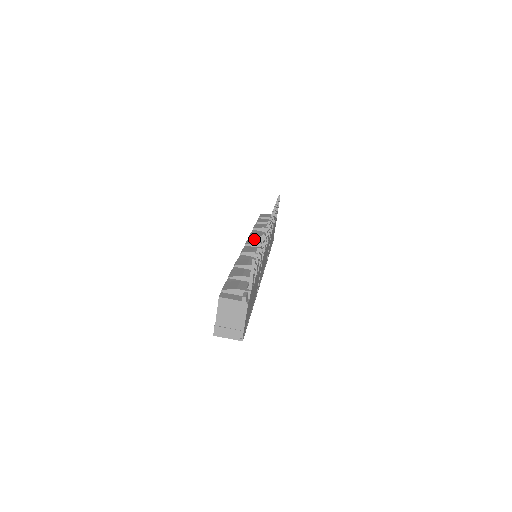
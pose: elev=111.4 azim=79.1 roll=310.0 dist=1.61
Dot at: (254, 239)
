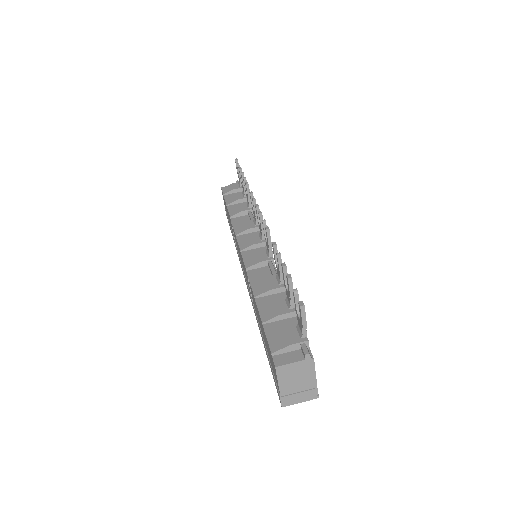
Dot at: (245, 237)
